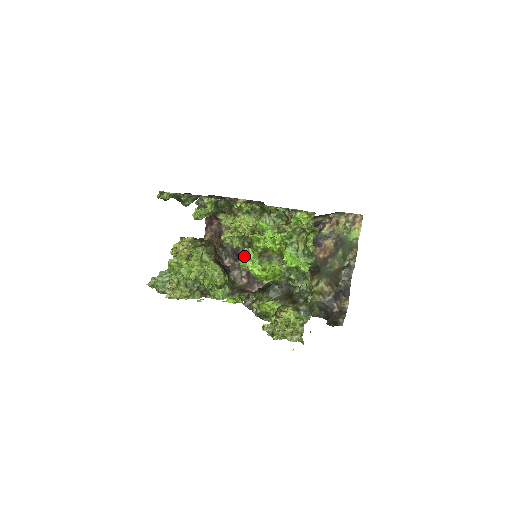
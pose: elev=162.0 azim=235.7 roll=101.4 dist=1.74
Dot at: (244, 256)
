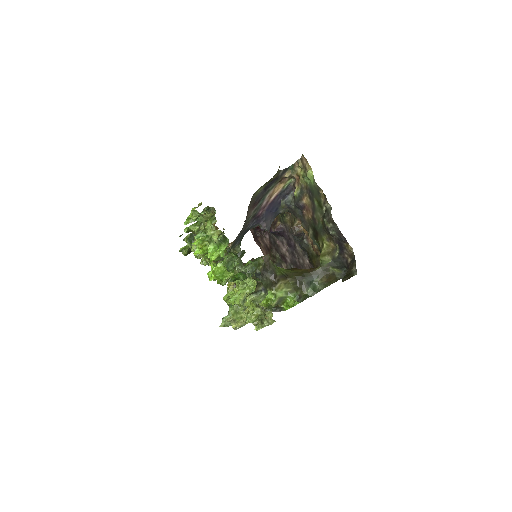
Dot at: (286, 255)
